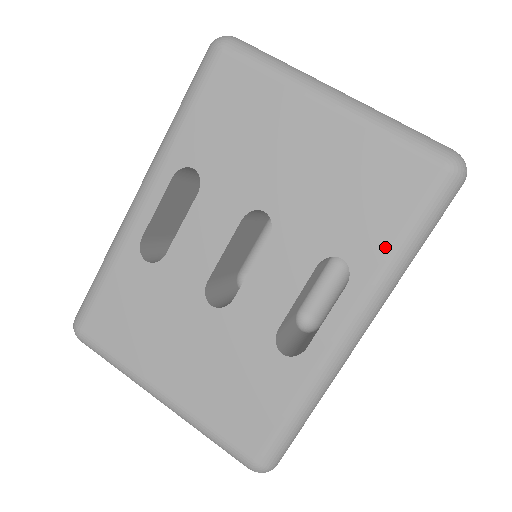
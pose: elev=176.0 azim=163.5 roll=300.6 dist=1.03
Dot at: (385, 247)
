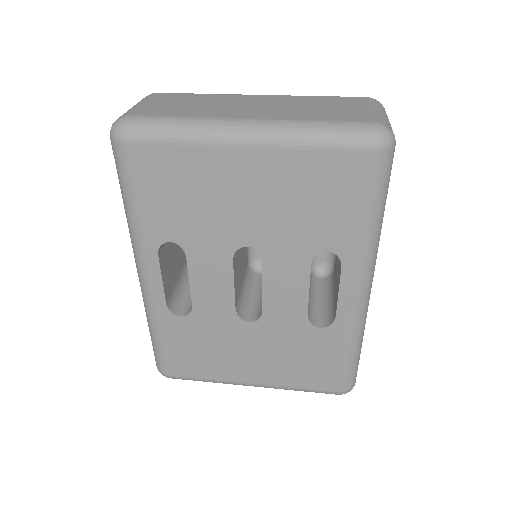
Dot at: (356, 229)
